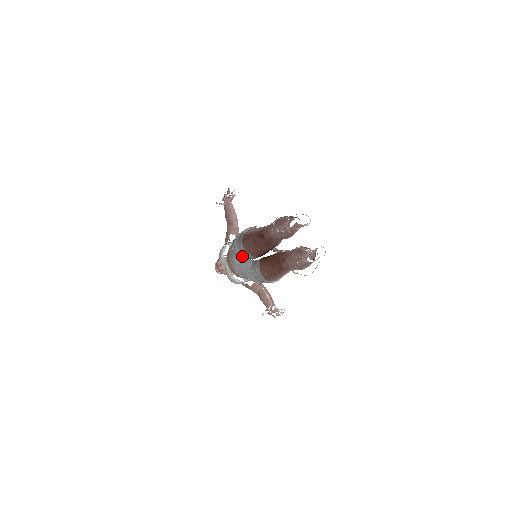
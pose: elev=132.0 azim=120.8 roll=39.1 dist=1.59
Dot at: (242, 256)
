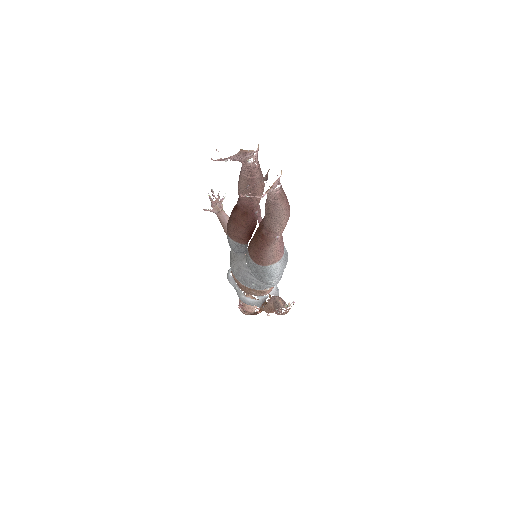
Dot at: (237, 255)
